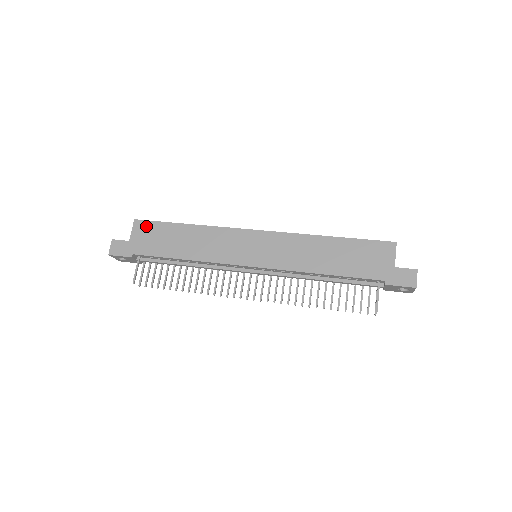
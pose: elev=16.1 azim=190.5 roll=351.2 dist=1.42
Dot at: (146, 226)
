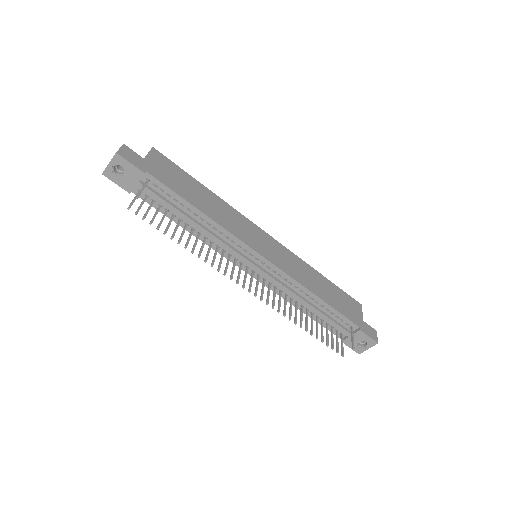
Dot at: (165, 160)
